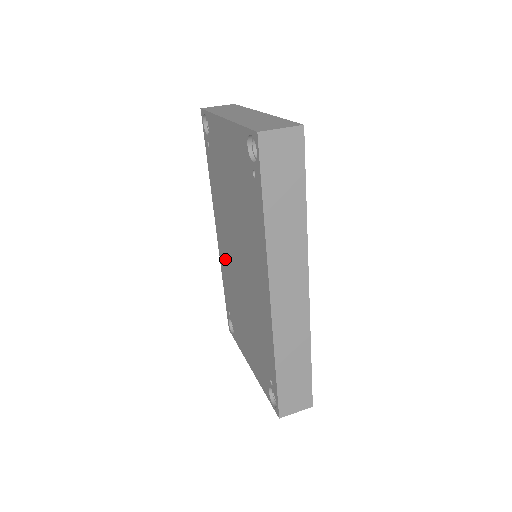
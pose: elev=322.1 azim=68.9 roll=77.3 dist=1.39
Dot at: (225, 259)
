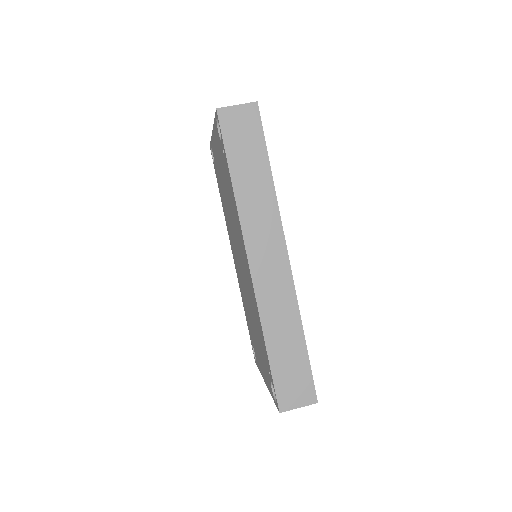
Dot at: (238, 276)
